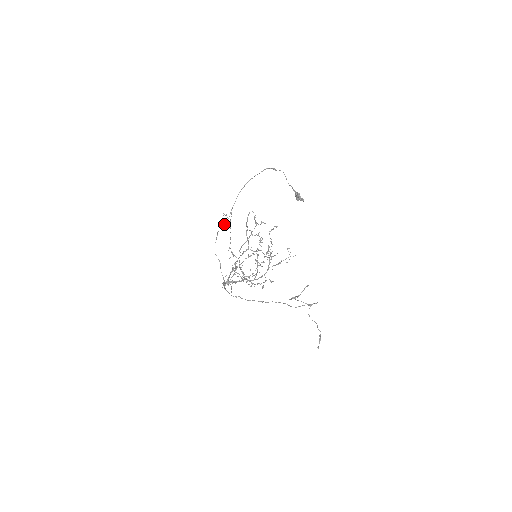
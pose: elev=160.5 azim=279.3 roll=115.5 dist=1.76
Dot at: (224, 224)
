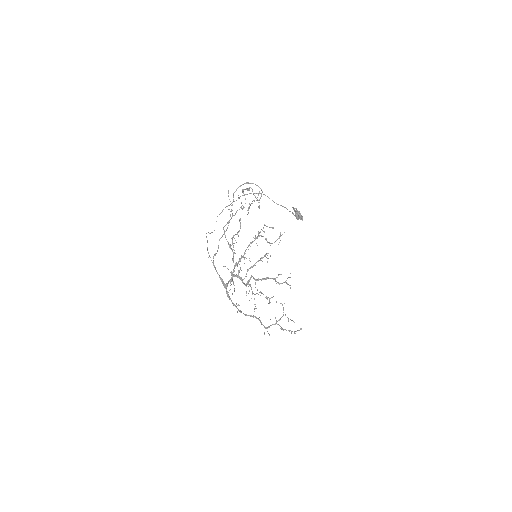
Dot at: (219, 214)
